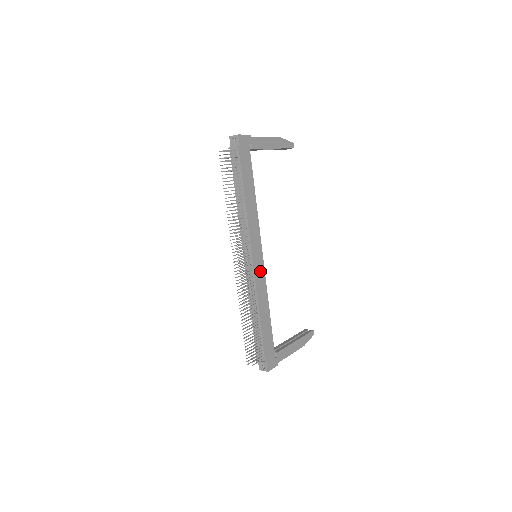
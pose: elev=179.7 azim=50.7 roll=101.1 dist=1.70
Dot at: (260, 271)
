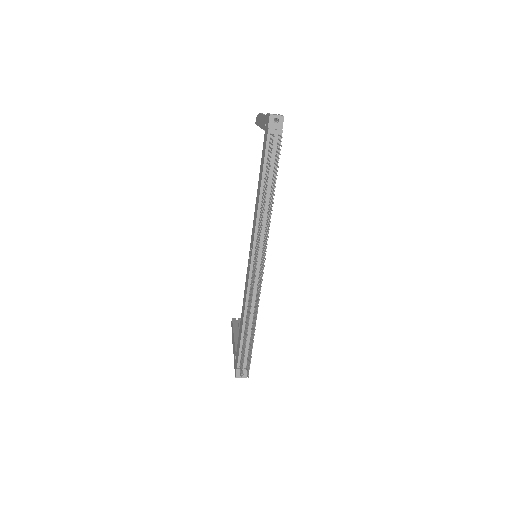
Dot at: occluded
